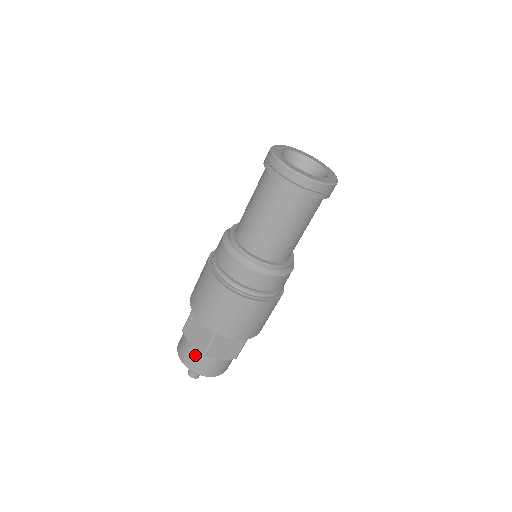
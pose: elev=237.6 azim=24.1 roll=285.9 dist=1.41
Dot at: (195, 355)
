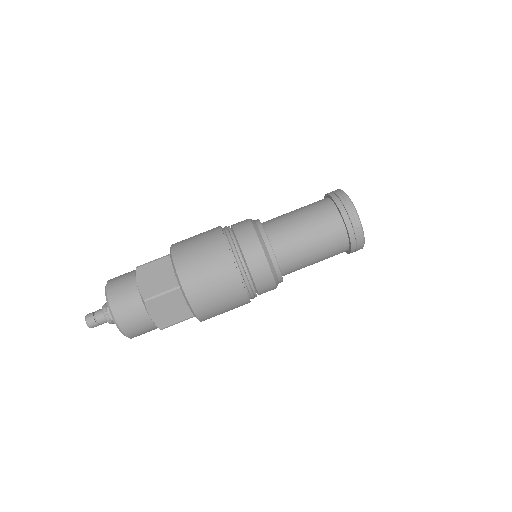
Dot at: (129, 273)
